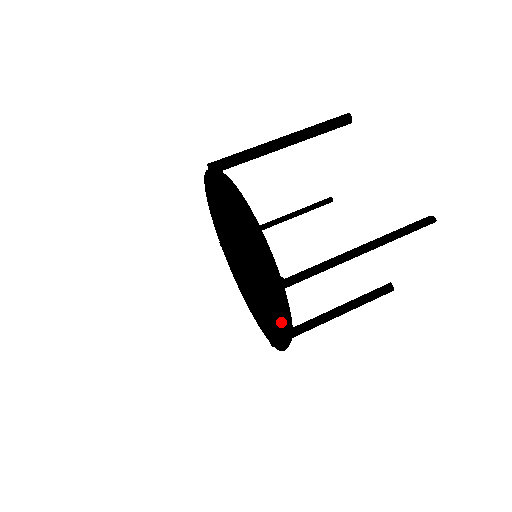
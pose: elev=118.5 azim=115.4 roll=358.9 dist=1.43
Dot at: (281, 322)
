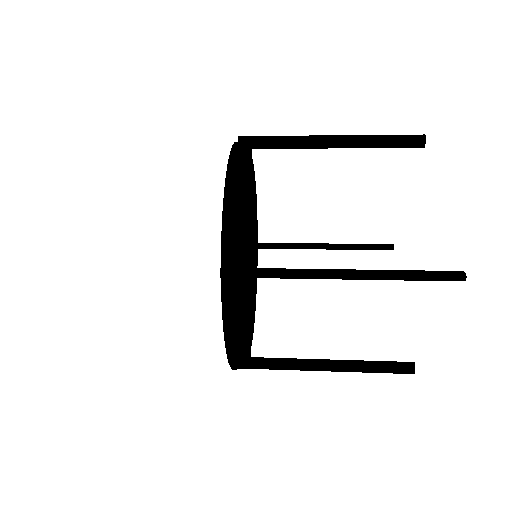
Dot at: occluded
